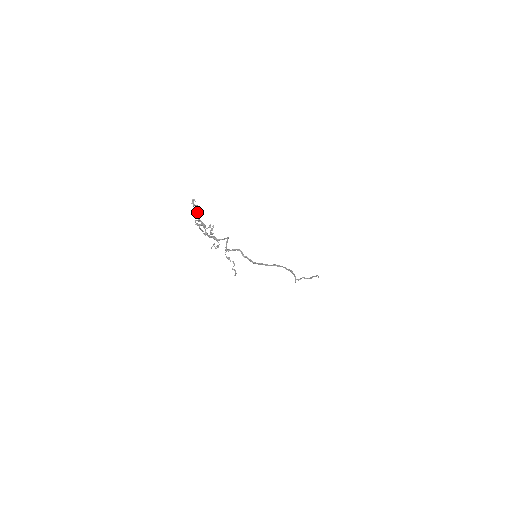
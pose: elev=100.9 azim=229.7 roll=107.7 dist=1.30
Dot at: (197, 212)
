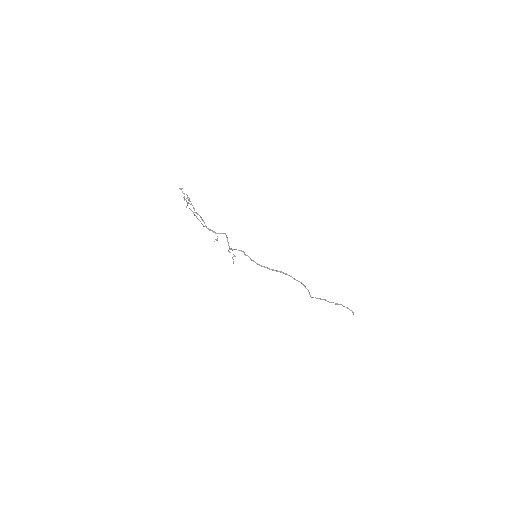
Dot at: (191, 204)
